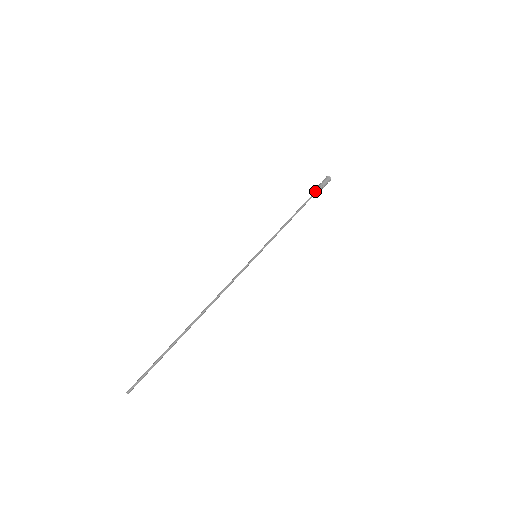
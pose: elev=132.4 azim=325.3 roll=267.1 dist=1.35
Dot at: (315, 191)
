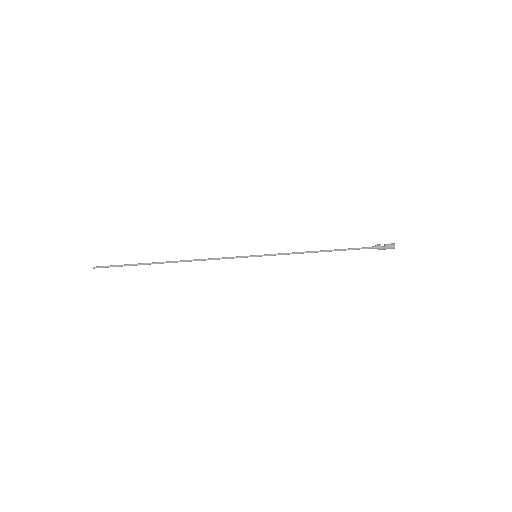
Dot at: (367, 247)
